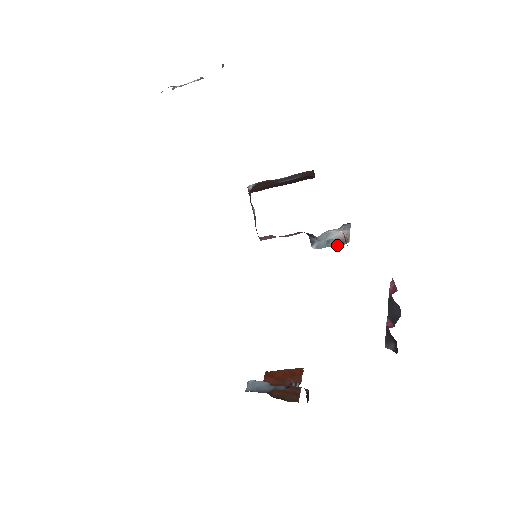
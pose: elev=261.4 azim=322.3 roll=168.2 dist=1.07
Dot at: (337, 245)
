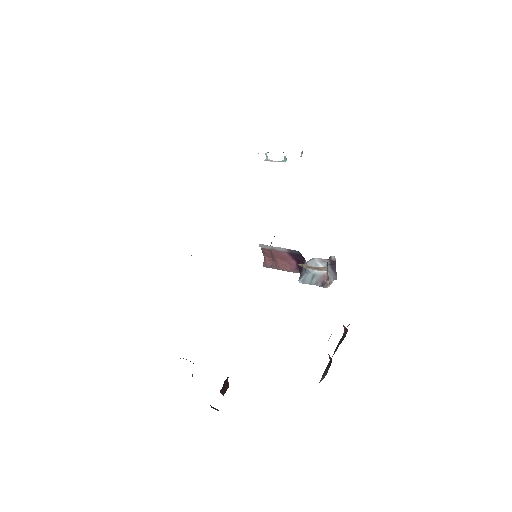
Dot at: (318, 285)
